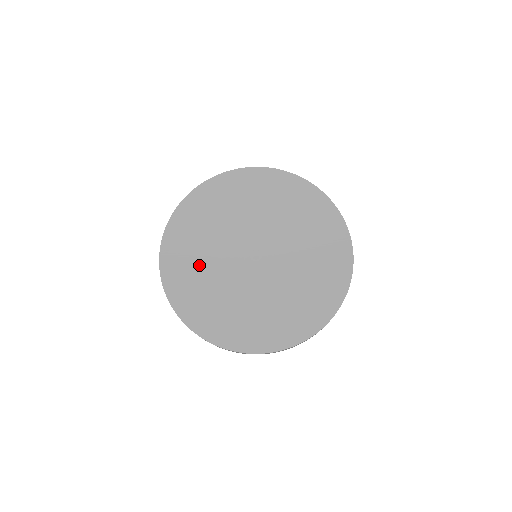
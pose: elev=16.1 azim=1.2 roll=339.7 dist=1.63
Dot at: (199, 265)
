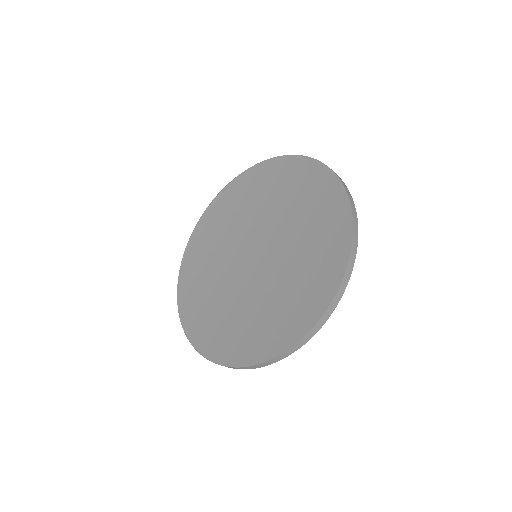
Dot at: (207, 284)
